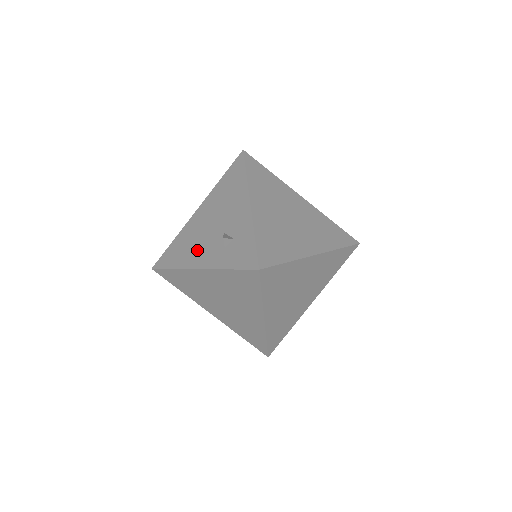
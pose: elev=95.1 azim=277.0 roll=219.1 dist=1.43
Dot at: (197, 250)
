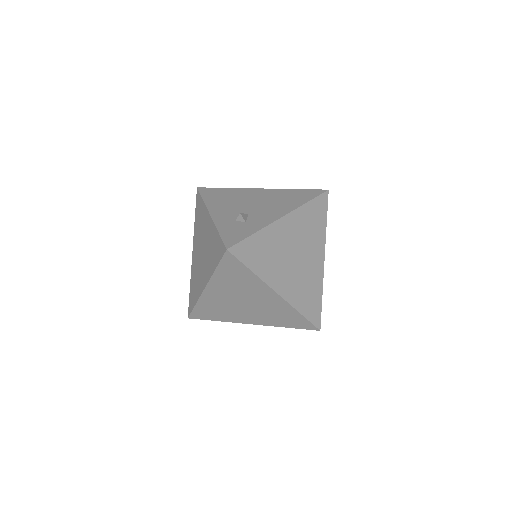
Dot at: (226, 205)
